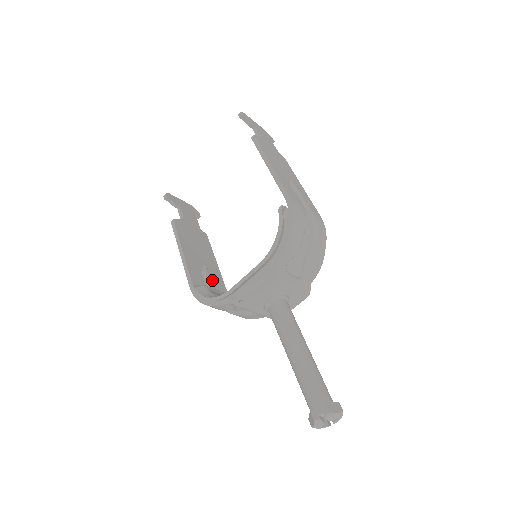
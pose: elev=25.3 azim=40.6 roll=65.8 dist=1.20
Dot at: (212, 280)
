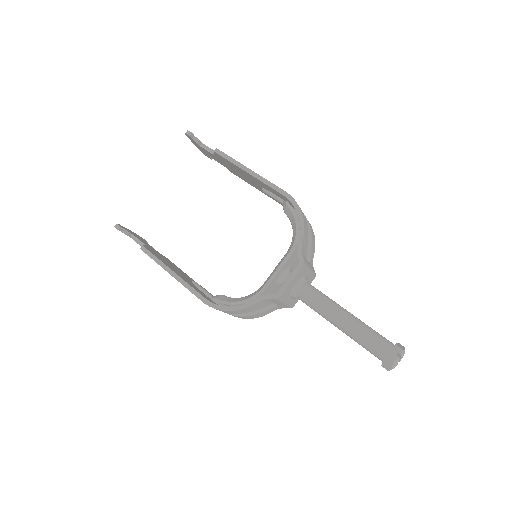
Dot at: (210, 293)
